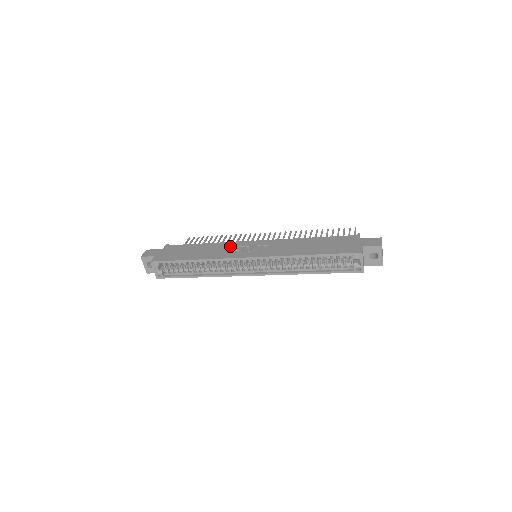
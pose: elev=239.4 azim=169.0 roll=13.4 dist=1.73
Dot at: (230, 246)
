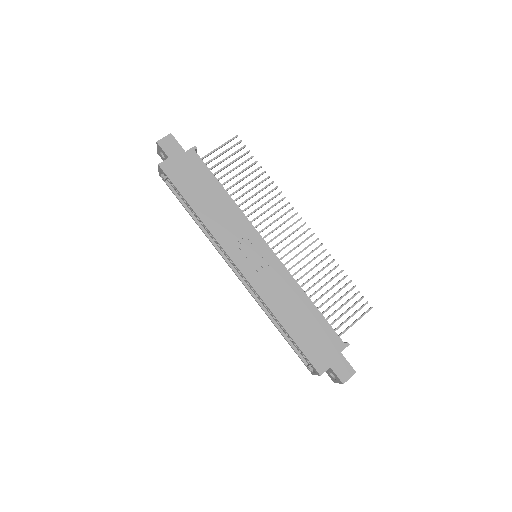
Dot at: (241, 227)
